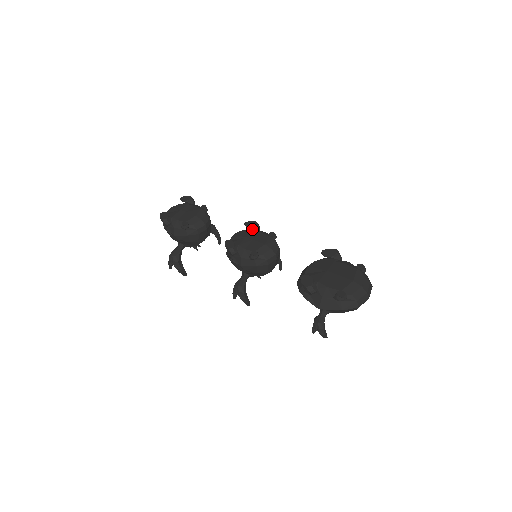
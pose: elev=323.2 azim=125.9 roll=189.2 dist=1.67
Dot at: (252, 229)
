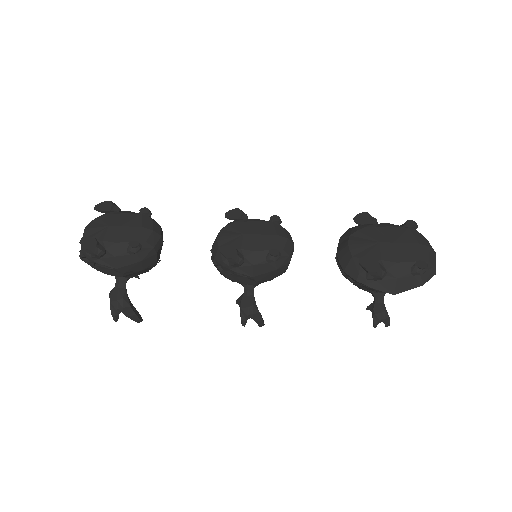
Dot at: (239, 220)
